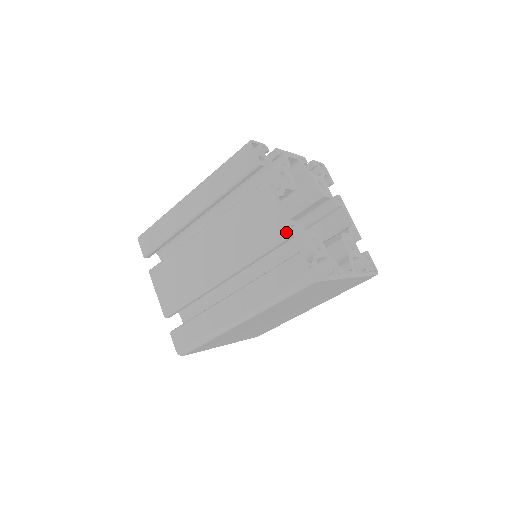
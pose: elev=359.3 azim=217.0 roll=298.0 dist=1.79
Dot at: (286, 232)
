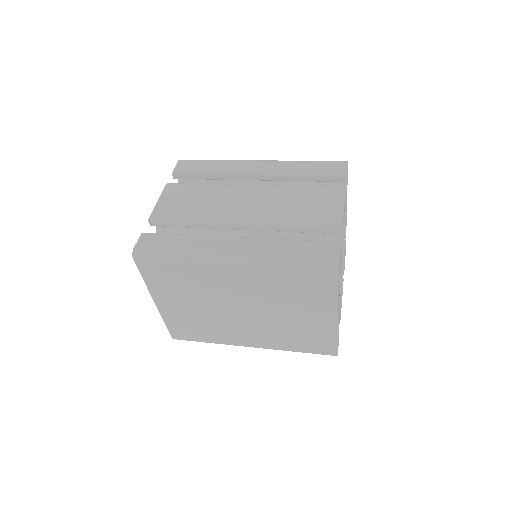
Dot at: (338, 223)
